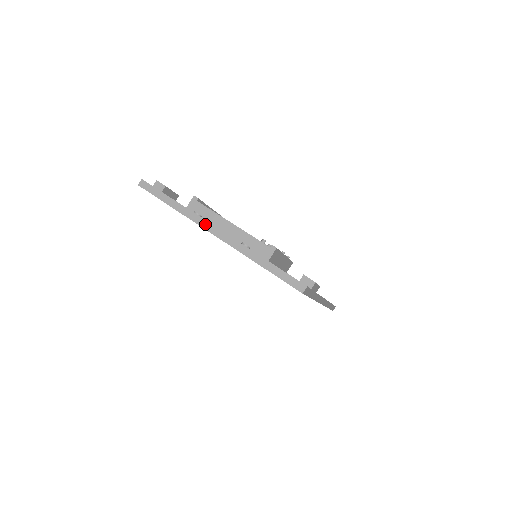
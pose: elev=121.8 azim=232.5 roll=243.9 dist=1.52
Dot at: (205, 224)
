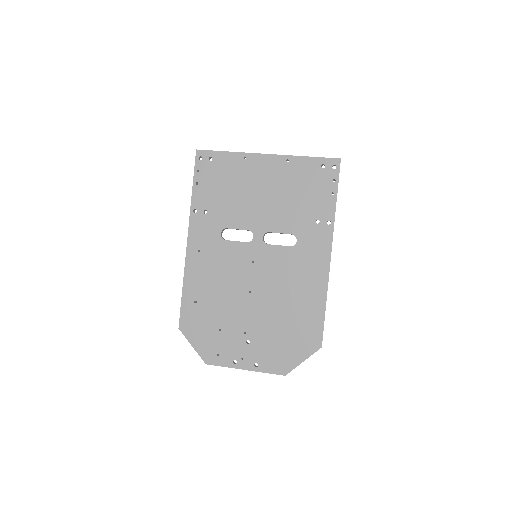
Dot at: (257, 154)
